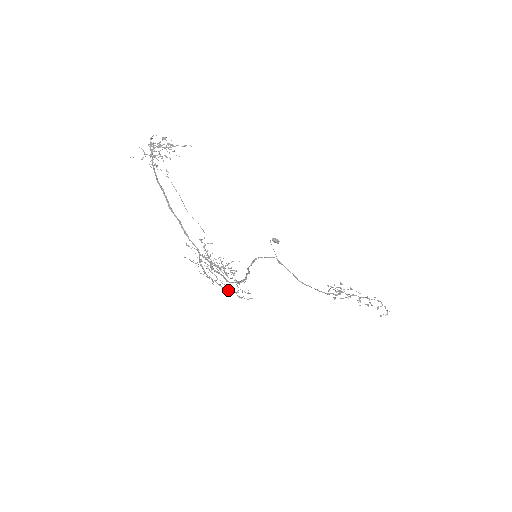
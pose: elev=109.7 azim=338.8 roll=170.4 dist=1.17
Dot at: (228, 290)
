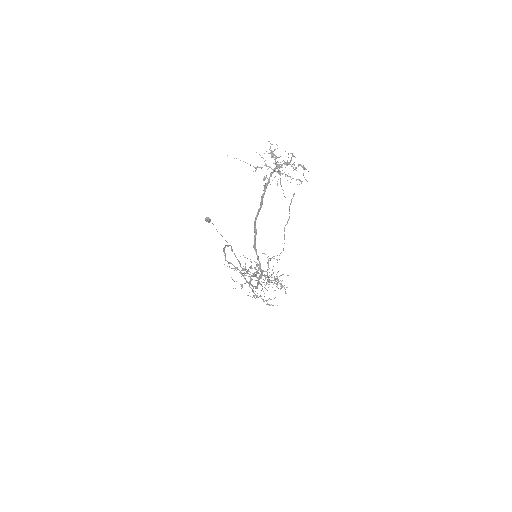
Dot at: occluded
